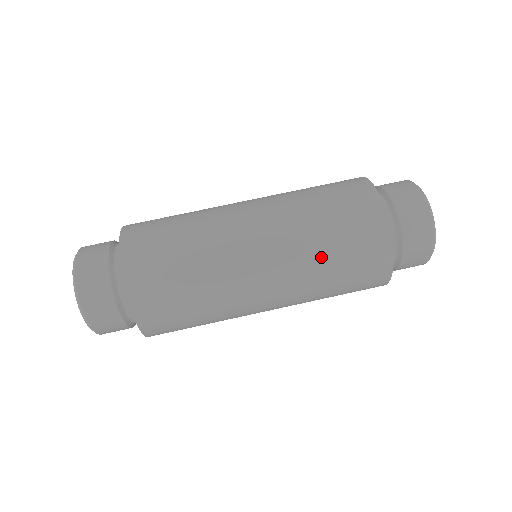
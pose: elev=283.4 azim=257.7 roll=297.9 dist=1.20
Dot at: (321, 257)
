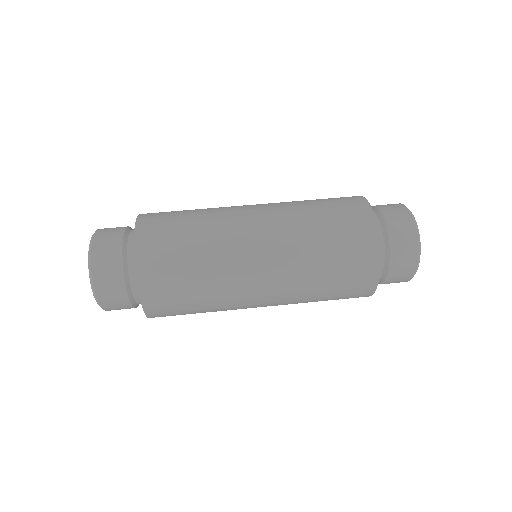
Dot at: (315, 280)
